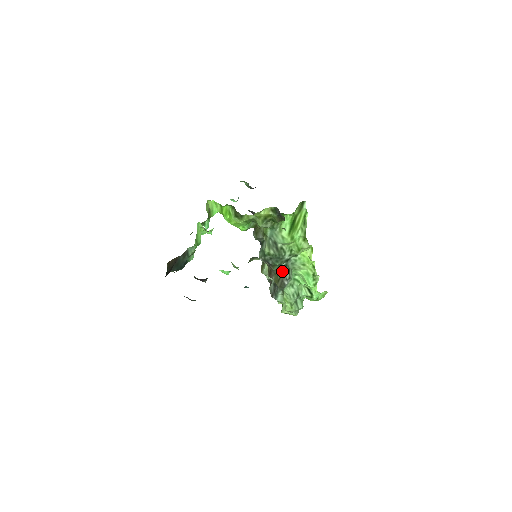
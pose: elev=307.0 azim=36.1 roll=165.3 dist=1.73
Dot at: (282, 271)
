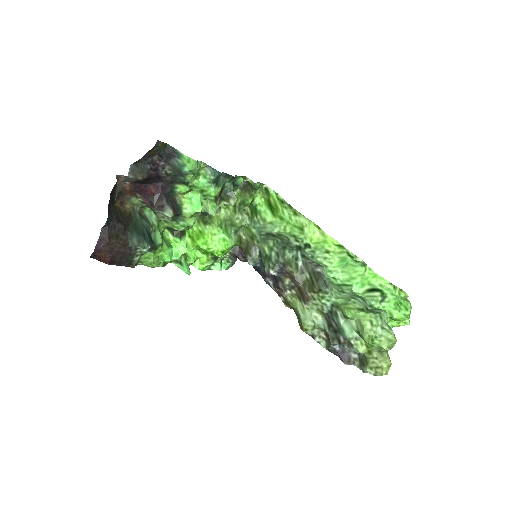
Dot at: (305, 265)
